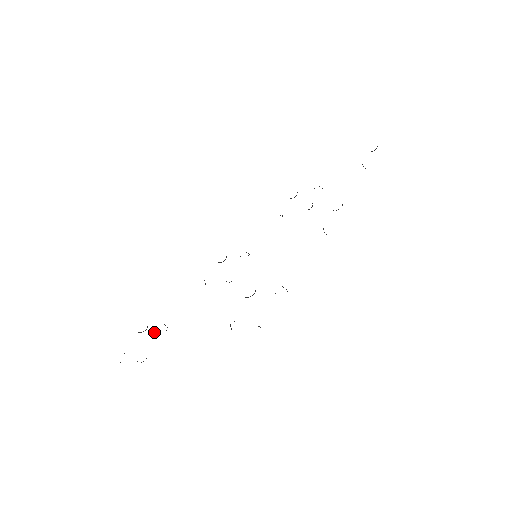
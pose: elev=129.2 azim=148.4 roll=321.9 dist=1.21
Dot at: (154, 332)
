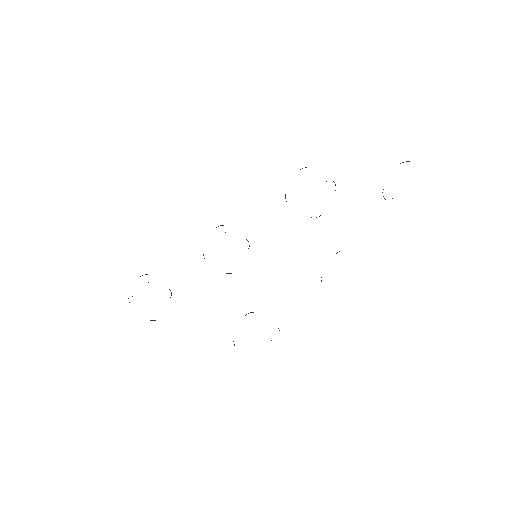
Dot at: occluded
